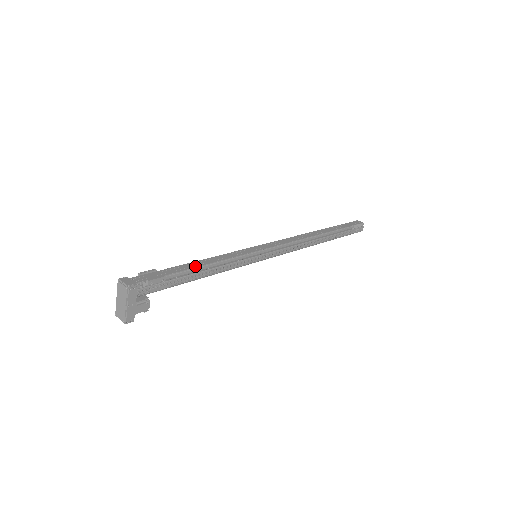
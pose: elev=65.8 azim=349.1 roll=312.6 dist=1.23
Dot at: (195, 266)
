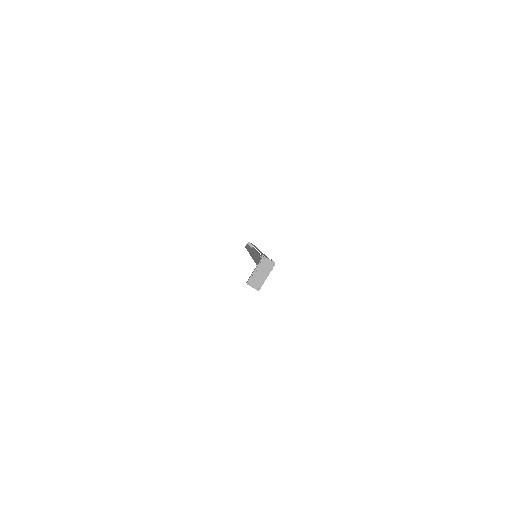
Dot at: (266, 256)
